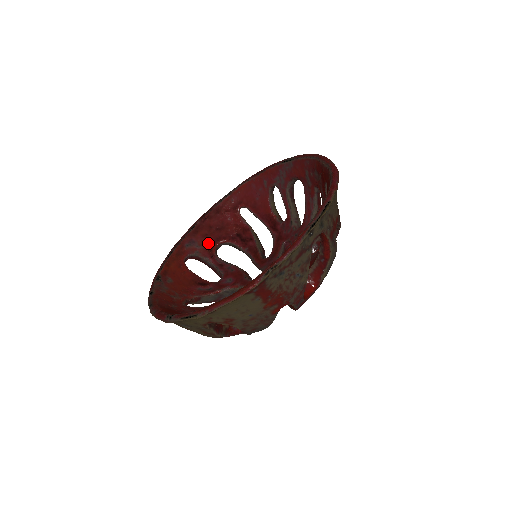
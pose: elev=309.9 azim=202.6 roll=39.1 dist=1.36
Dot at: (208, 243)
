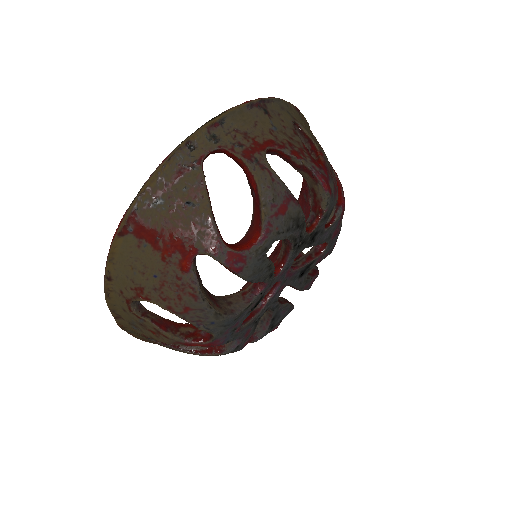
Dot at: occluded
